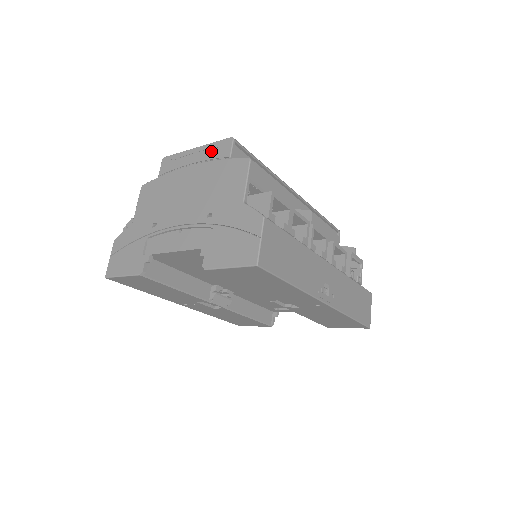
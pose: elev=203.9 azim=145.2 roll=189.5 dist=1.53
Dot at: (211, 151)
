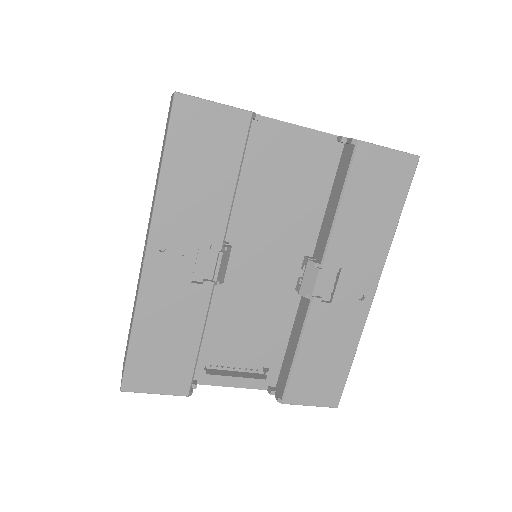
Dot at: occluded
